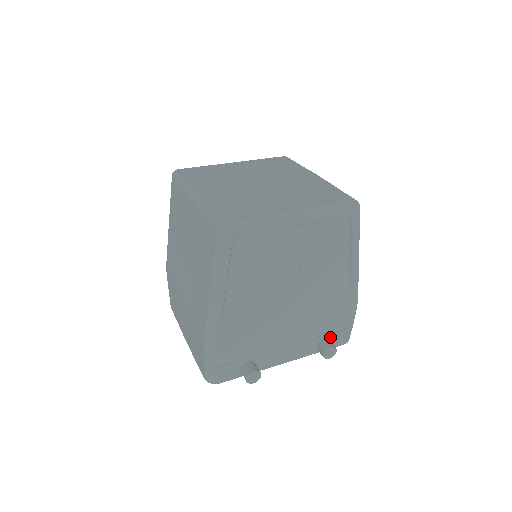
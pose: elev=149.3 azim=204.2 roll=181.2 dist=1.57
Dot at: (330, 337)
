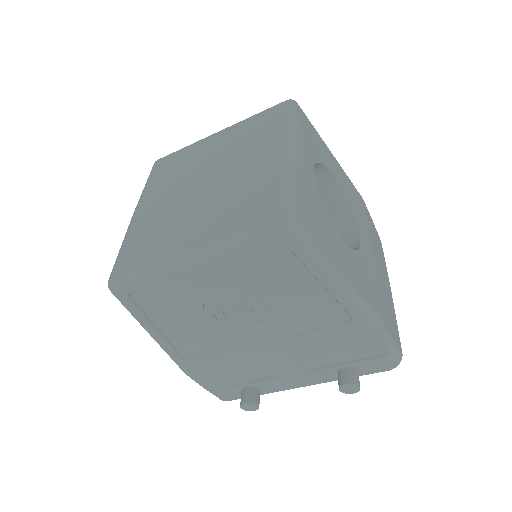
Dot at: (356, 365)
